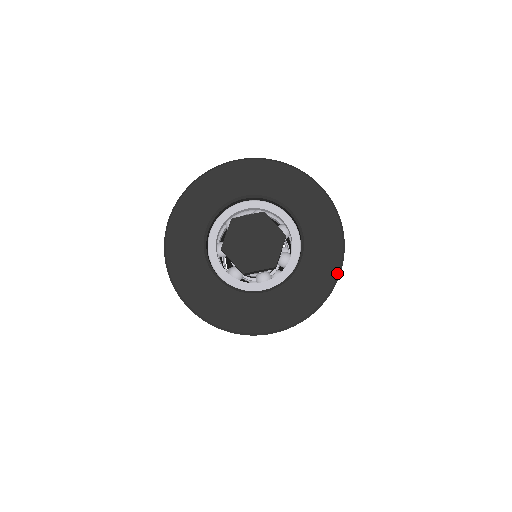
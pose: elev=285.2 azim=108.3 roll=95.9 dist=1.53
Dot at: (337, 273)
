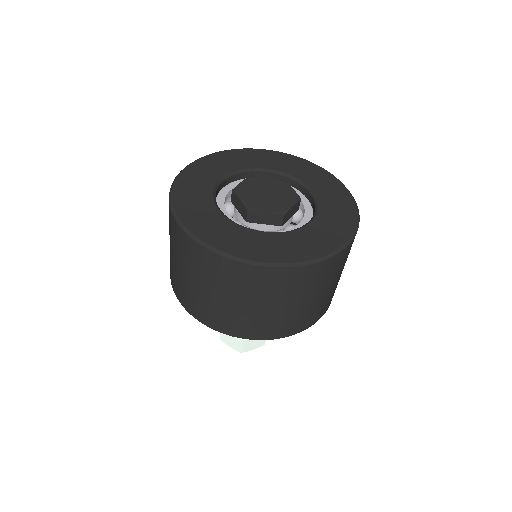
Dot at: (348, 239)
